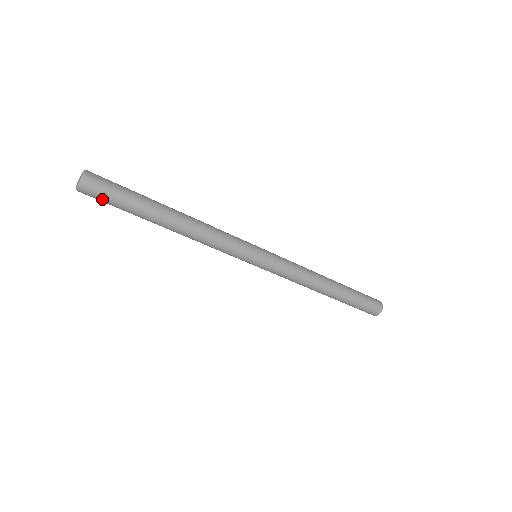
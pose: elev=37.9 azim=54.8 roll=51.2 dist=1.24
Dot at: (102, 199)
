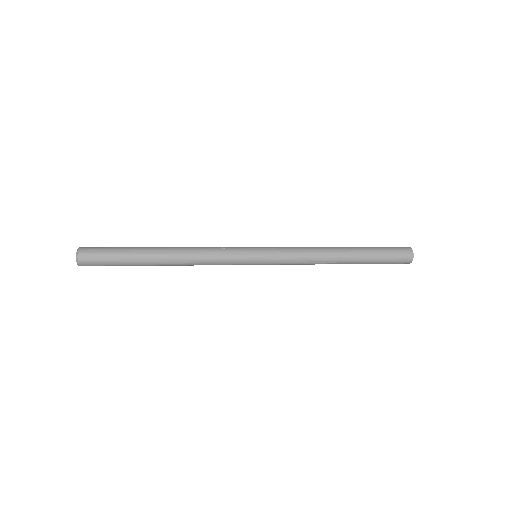
Dot at: (100, 265)
